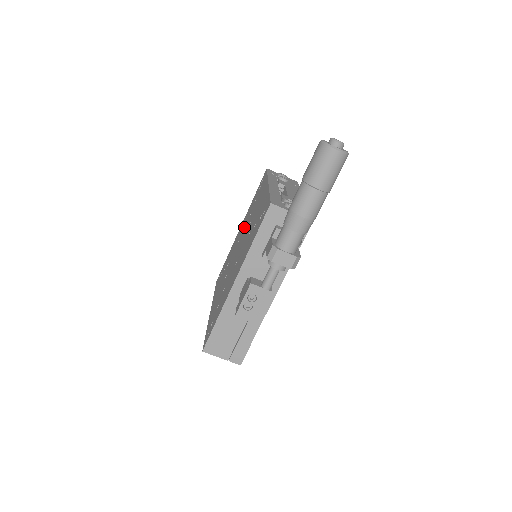
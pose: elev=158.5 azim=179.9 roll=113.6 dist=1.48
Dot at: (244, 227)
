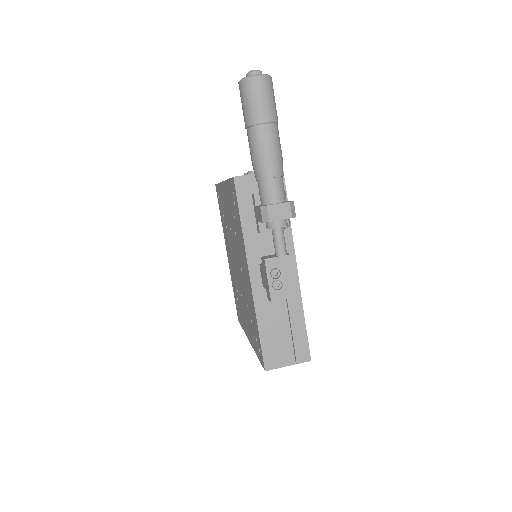
Dot at: (229, 244)
